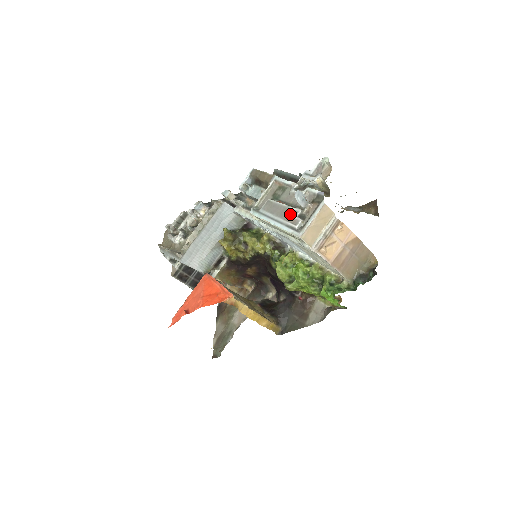
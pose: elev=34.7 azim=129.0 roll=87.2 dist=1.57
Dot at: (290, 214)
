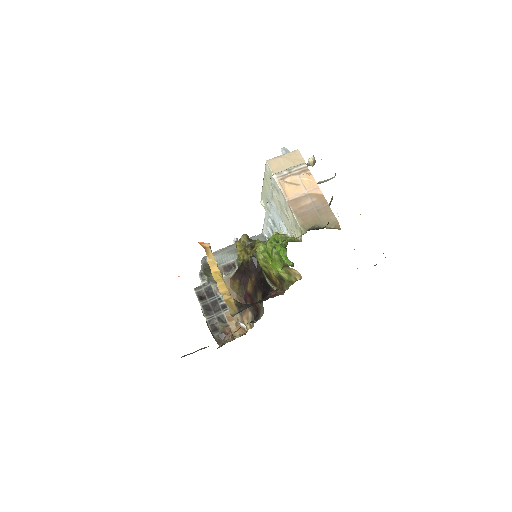
Dot at: occluded
